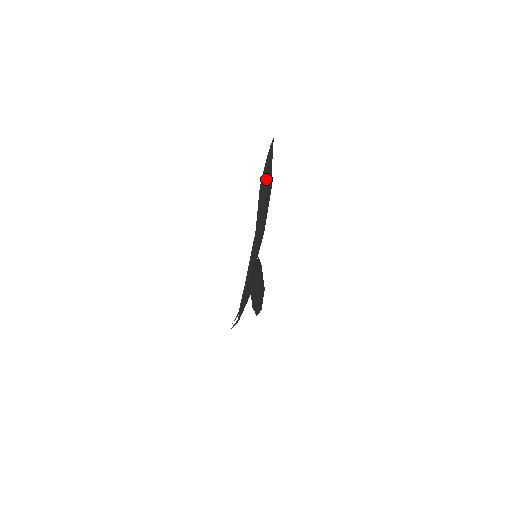
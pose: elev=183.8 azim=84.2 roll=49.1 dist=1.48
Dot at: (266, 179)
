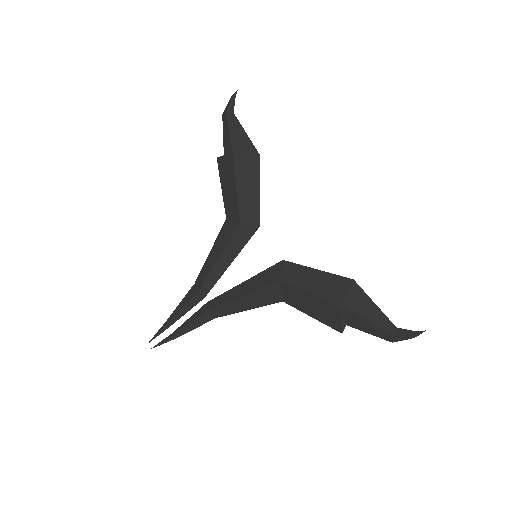
Dot at: (250, 151)
